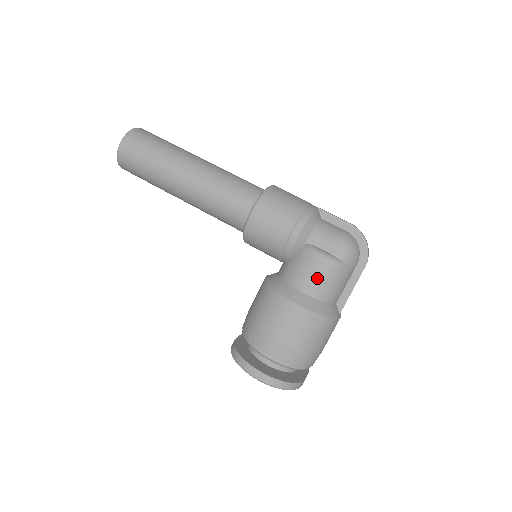
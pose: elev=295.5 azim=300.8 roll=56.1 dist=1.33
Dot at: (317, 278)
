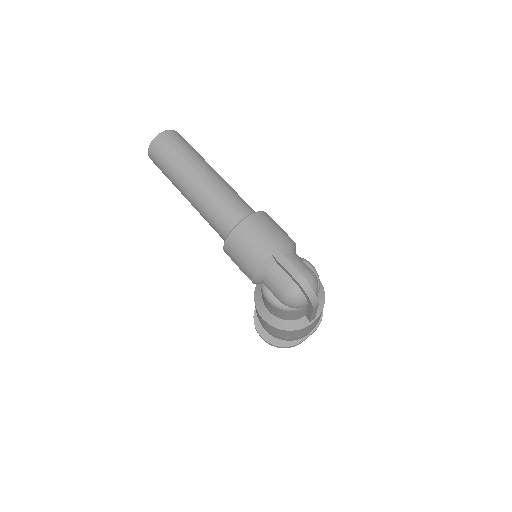
Dot at: (273, 310)
